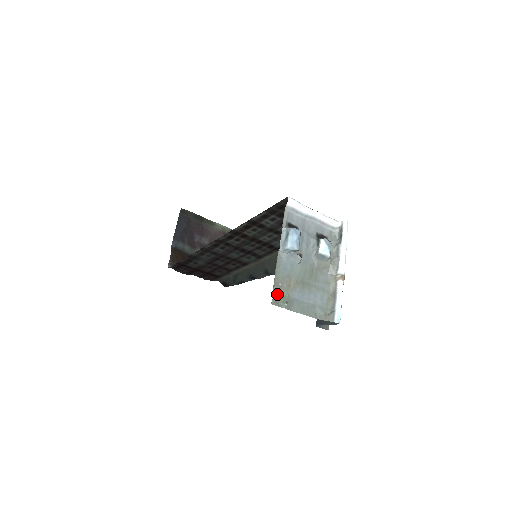
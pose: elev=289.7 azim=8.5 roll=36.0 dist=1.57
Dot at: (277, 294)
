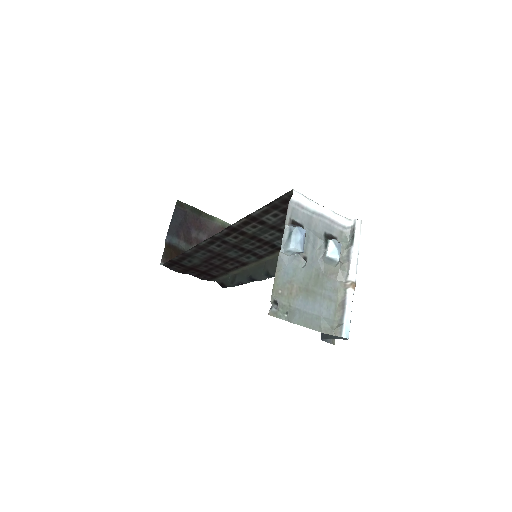
Dot at: (276, 303)
